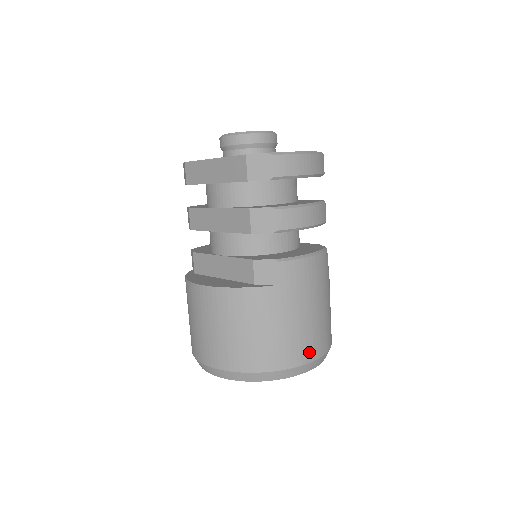
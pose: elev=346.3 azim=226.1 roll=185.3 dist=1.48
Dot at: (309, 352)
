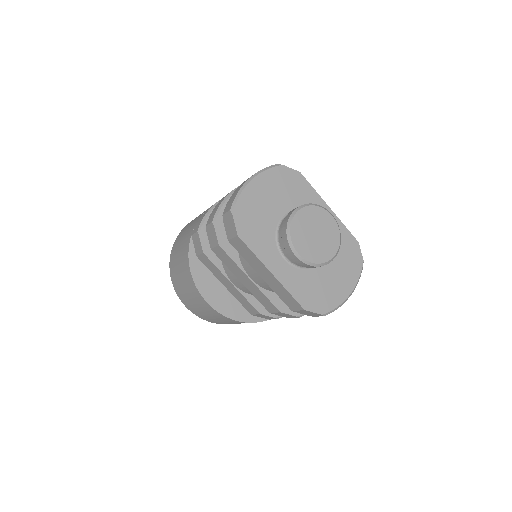
Dot at: occluded
